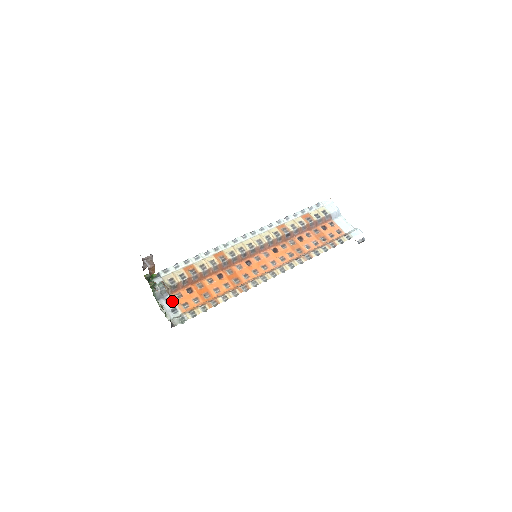
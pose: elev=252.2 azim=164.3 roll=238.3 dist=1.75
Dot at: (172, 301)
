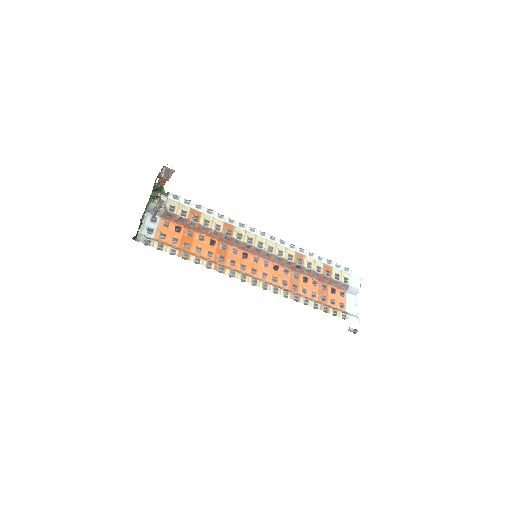
Dot at: (156, 222)
